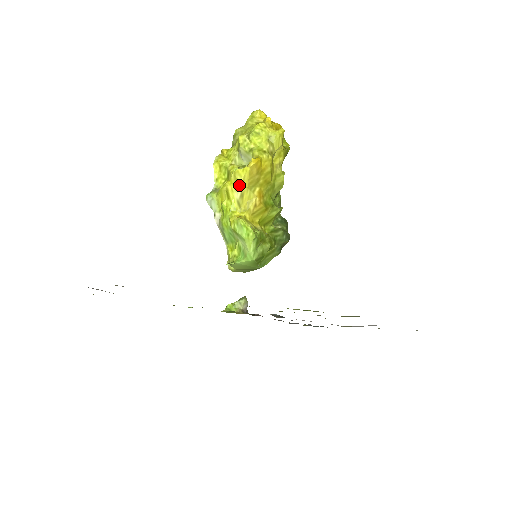
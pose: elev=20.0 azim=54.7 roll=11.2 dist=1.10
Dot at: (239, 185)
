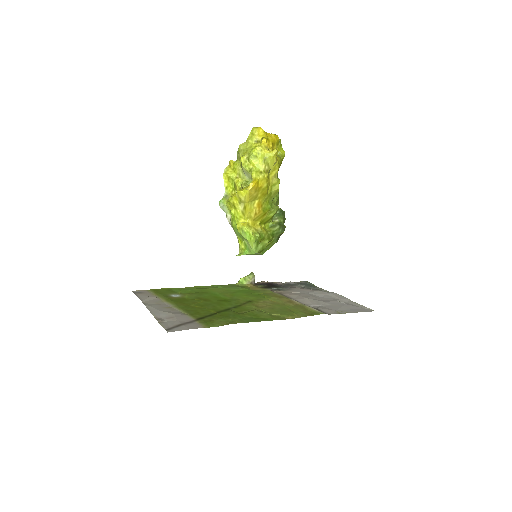
Dot at: (242, 201)
